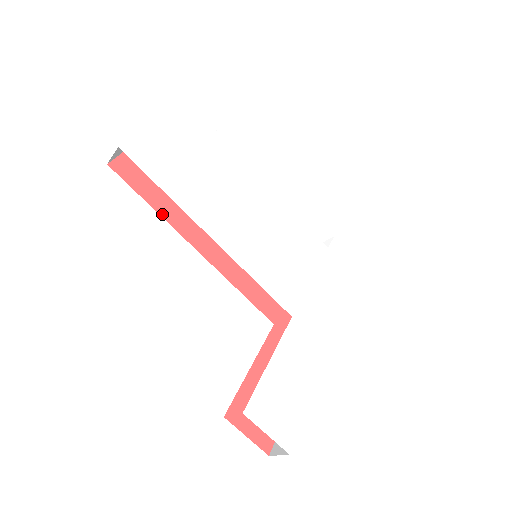
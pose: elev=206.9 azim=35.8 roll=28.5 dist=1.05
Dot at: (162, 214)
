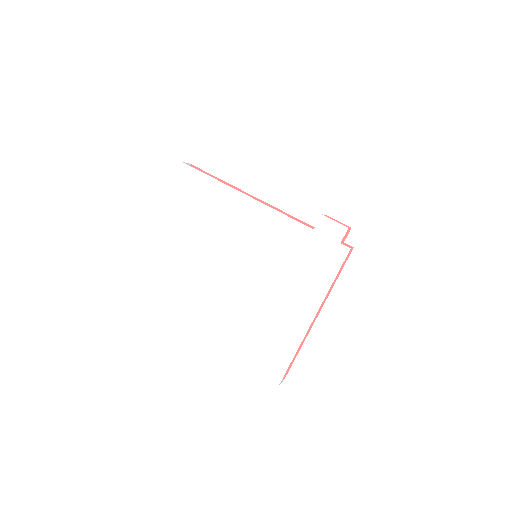
Dot at: occluded
